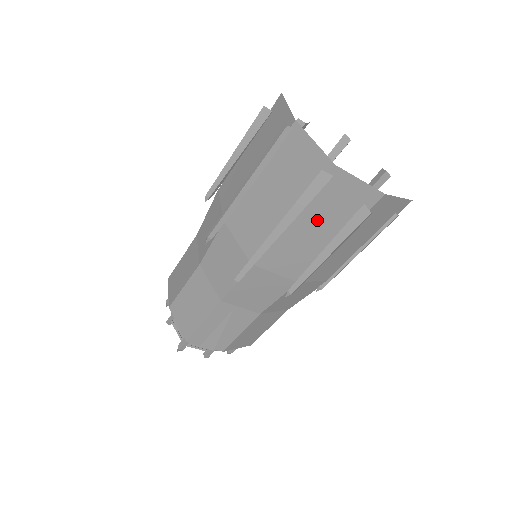
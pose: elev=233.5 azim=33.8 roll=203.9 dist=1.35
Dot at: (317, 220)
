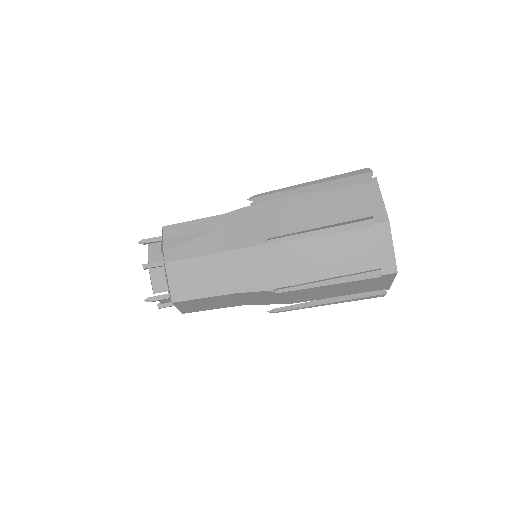
Dot at: (337, 203)
